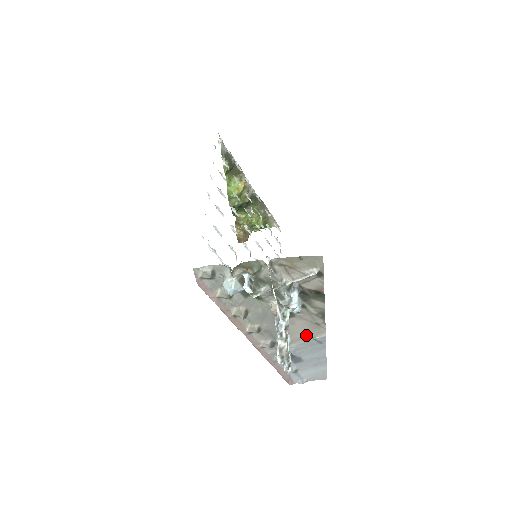
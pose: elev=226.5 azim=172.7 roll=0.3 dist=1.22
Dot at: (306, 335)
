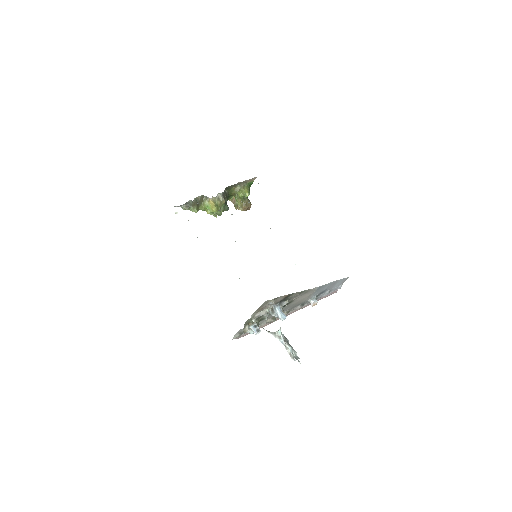
Dot at: (309, 294)
